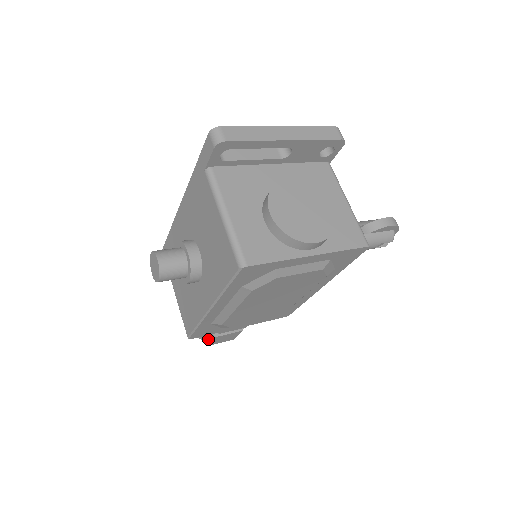
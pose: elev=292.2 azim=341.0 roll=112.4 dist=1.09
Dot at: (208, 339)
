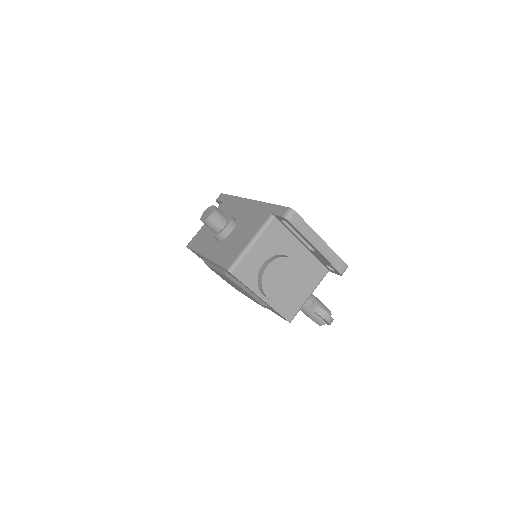
Dot at: occluded
